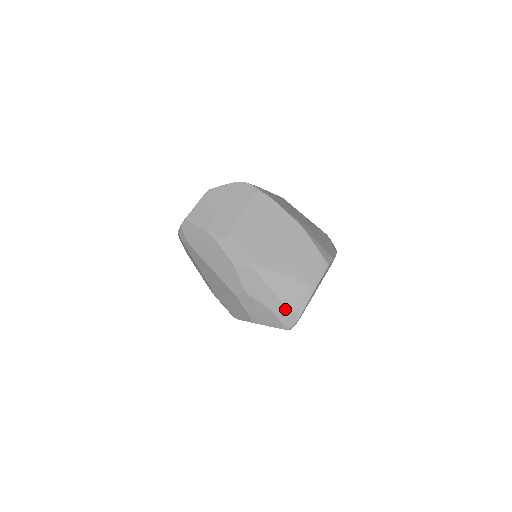
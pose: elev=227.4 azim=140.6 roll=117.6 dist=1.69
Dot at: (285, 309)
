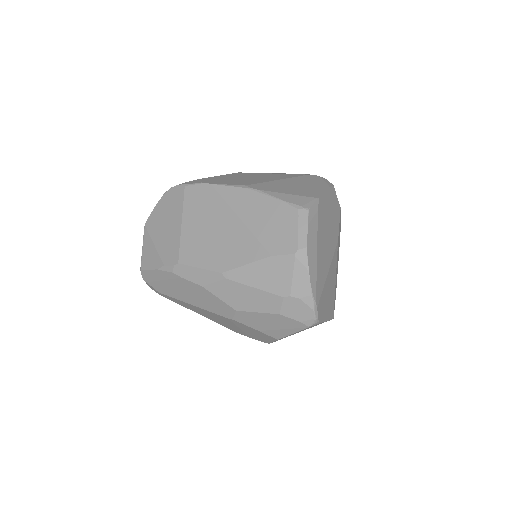
Dot at: (288, 302)
